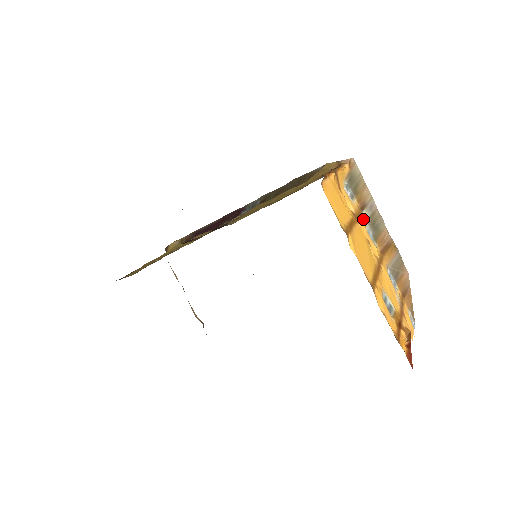
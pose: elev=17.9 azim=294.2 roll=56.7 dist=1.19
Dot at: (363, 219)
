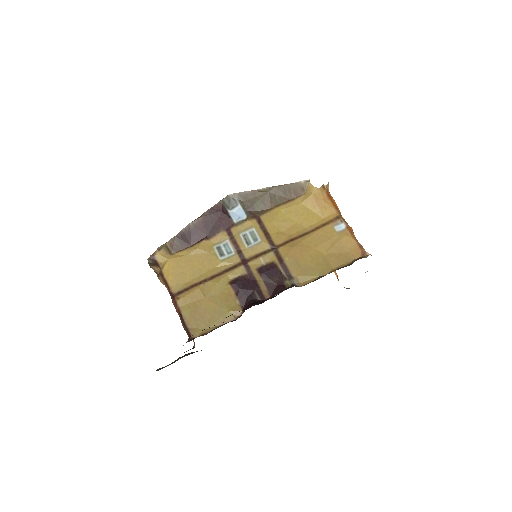
Dot at: occluded
